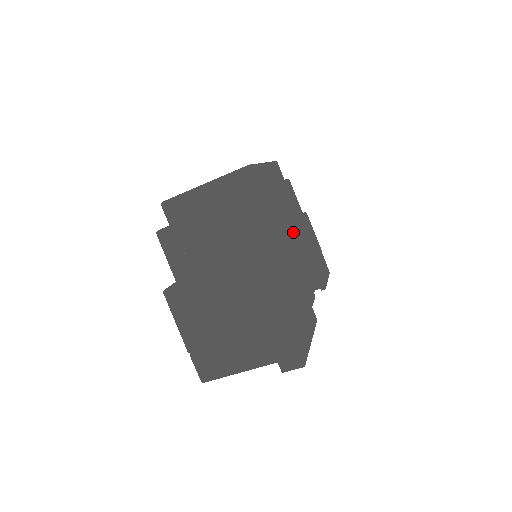
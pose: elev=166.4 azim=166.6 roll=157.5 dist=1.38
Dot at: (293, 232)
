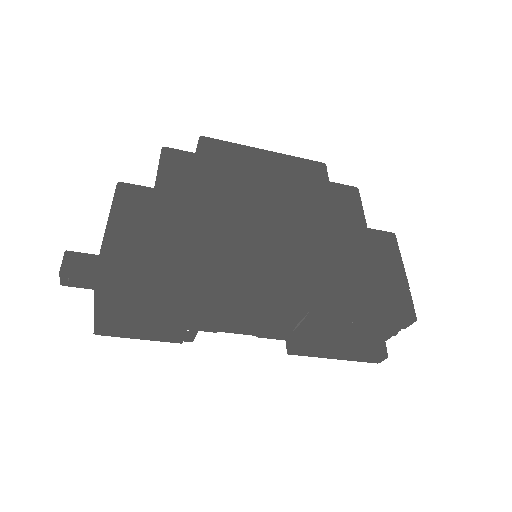
Dot at: (266, 212)
